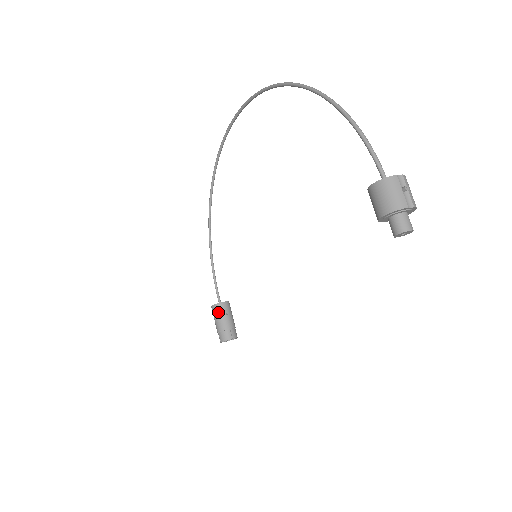
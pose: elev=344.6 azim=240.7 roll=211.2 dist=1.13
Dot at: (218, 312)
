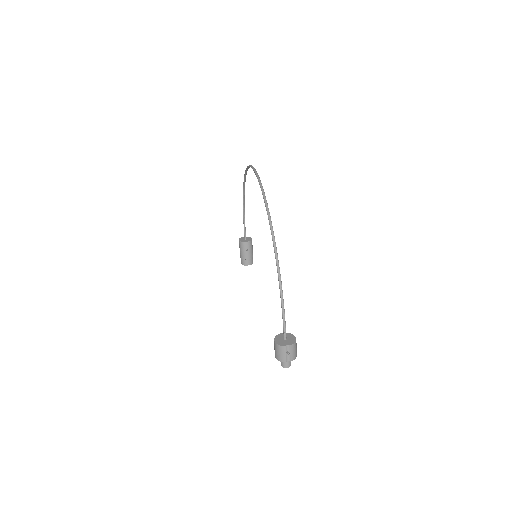
Dot at: (242, 247)
